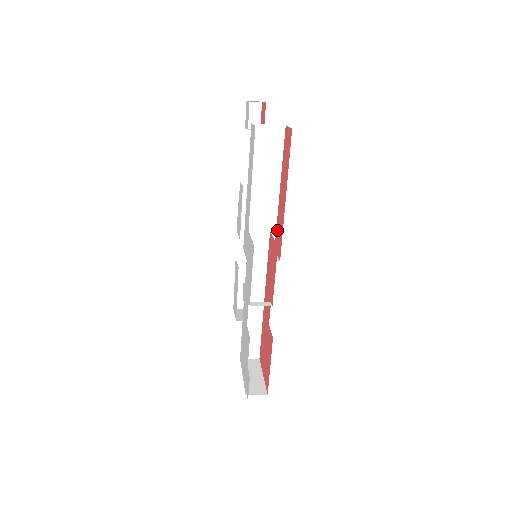
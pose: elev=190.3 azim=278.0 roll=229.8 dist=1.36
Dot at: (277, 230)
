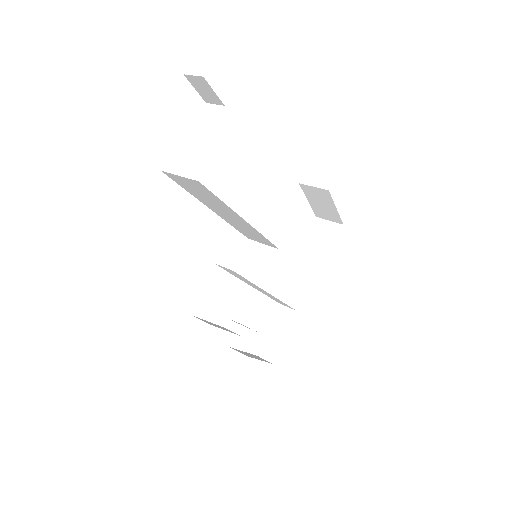
Dot at: occluded
